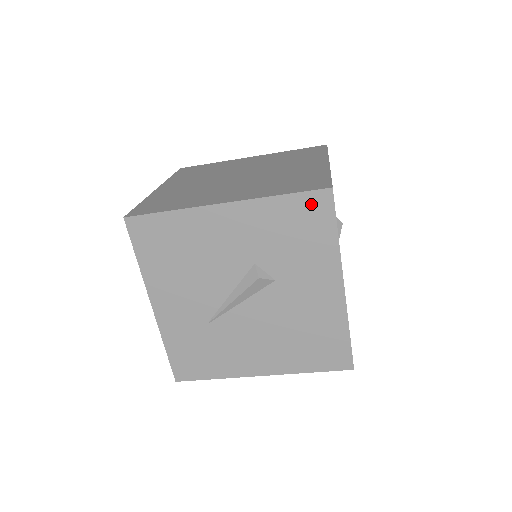
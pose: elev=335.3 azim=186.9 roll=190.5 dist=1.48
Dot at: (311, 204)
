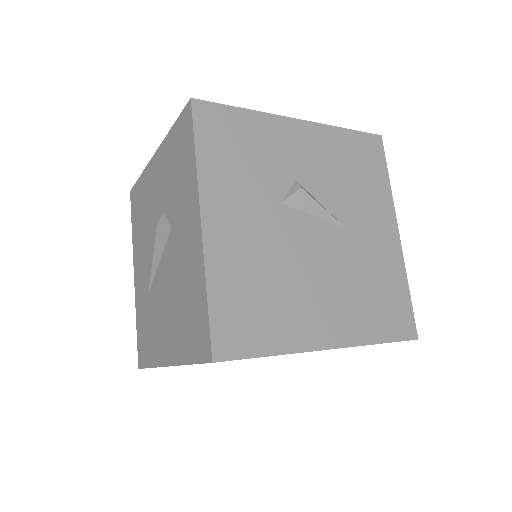
Dot at: (183, 126)
